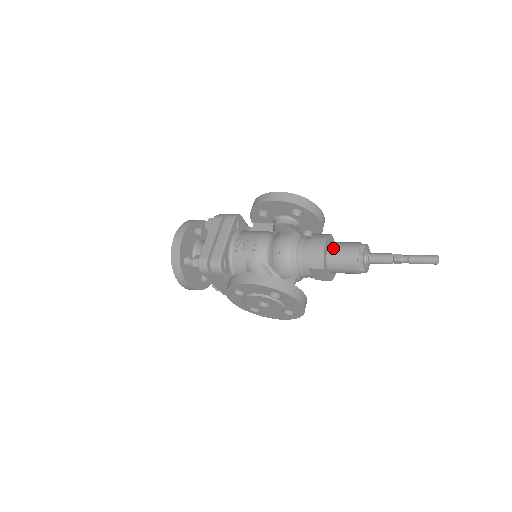
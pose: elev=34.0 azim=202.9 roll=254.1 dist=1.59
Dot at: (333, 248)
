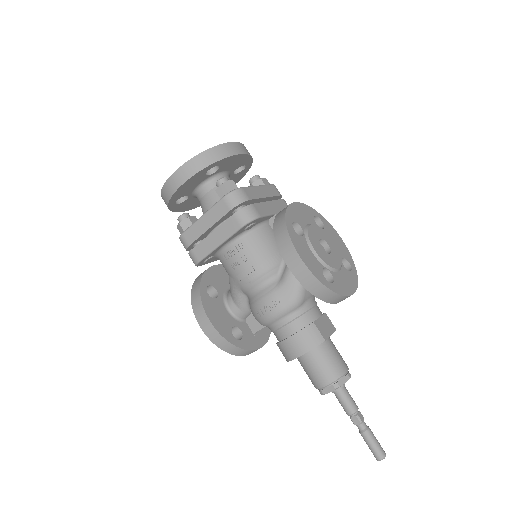
Dot at: (309, 359)
